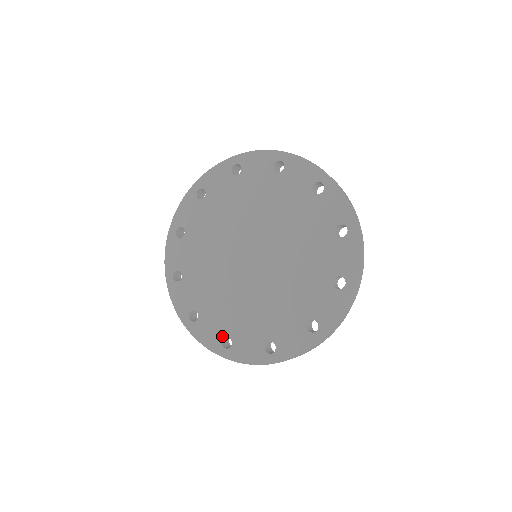
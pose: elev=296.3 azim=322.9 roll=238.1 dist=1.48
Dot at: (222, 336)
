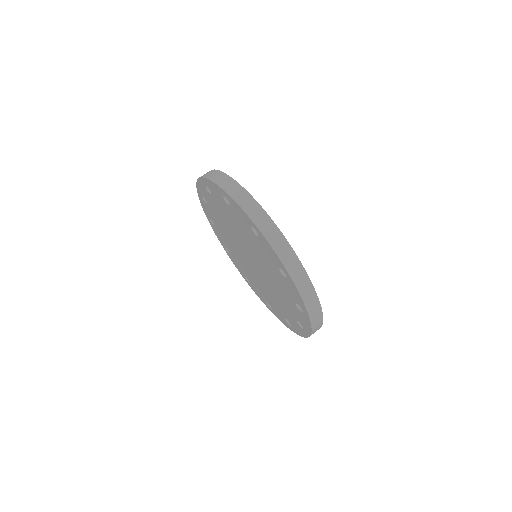
Dot at: (265, 301)
